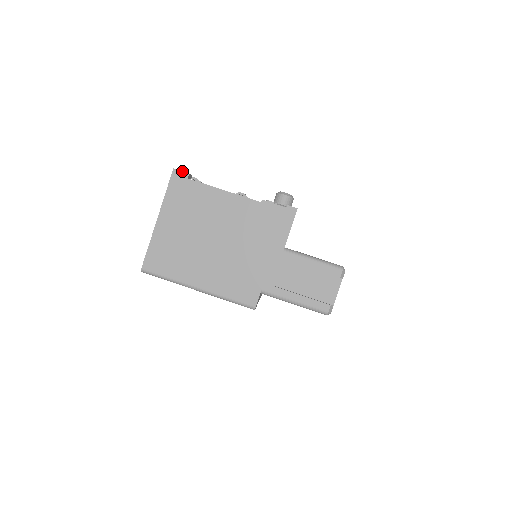
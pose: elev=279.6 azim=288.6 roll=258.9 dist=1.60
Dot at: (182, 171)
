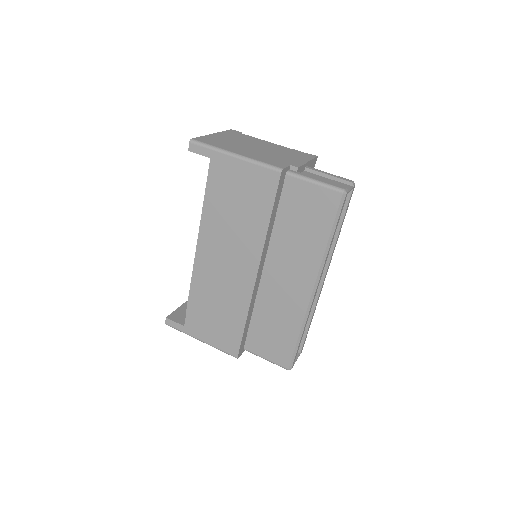
Dot at: (237, 131)
